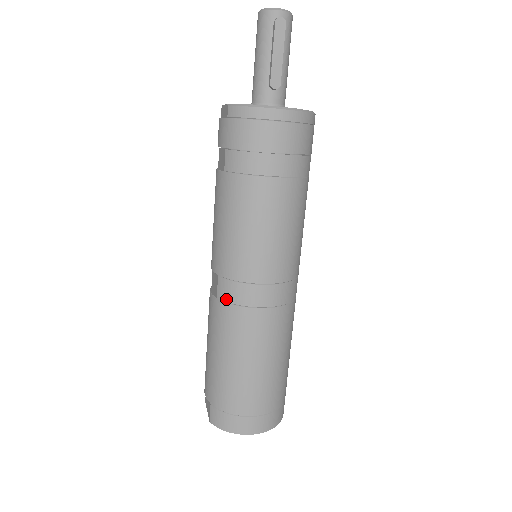
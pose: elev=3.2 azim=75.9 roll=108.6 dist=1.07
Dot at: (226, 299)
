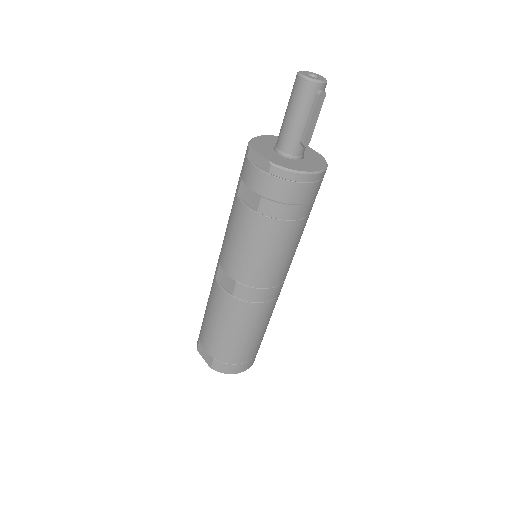
Dot at: (243, 298)
